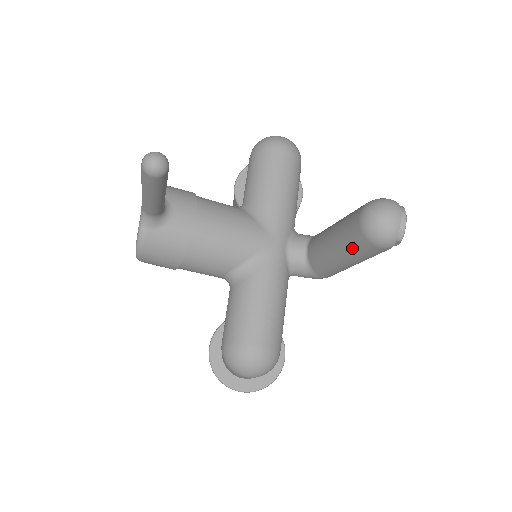
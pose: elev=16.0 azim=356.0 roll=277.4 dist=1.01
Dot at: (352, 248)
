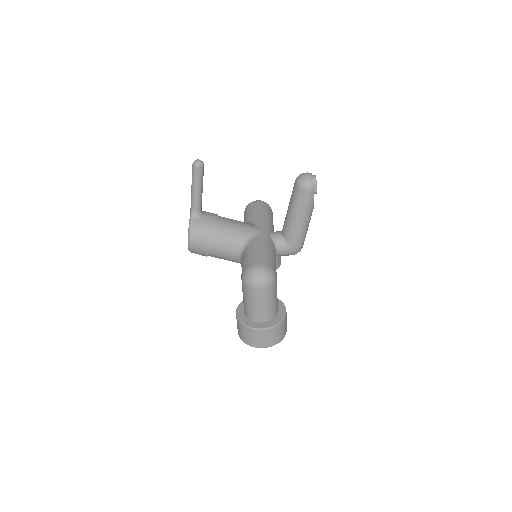
Dot at: (297, 201)
